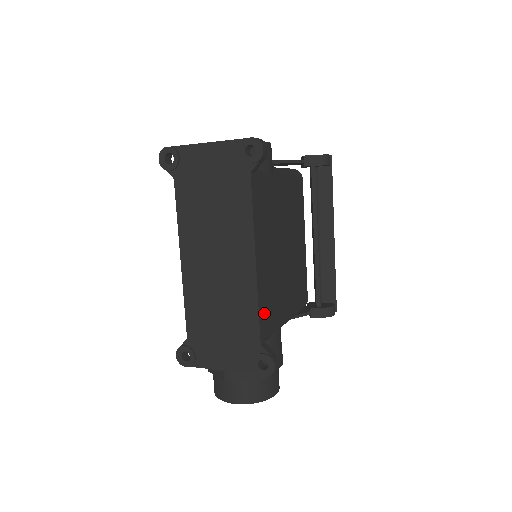
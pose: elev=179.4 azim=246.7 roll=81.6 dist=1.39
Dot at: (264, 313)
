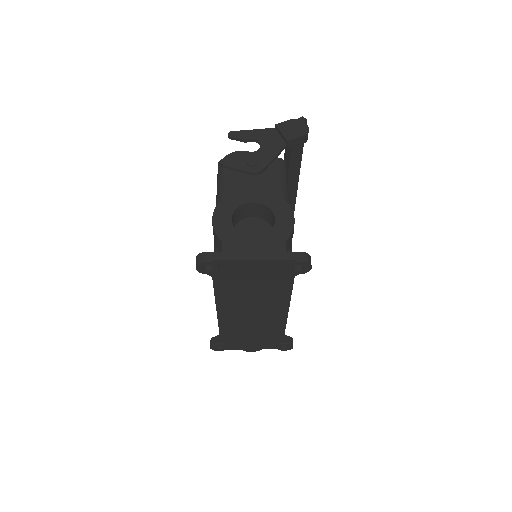
Dot at: occluded
